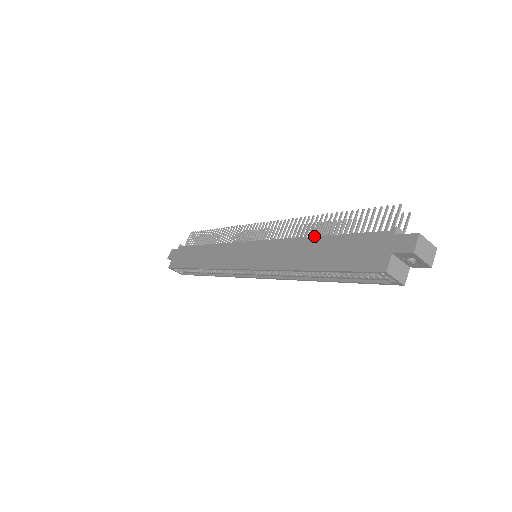
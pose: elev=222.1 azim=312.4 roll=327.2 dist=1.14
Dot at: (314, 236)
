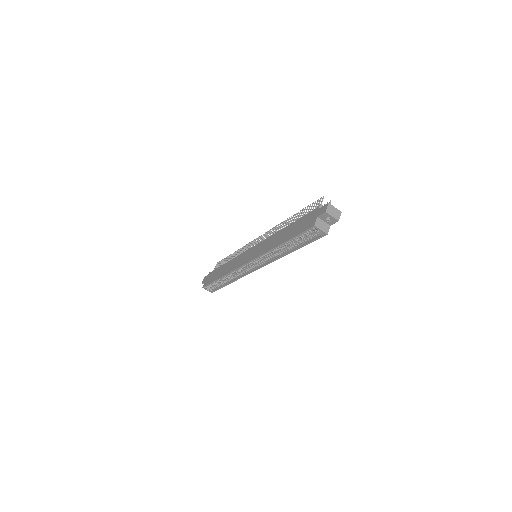
Dot at: (284, 228)
